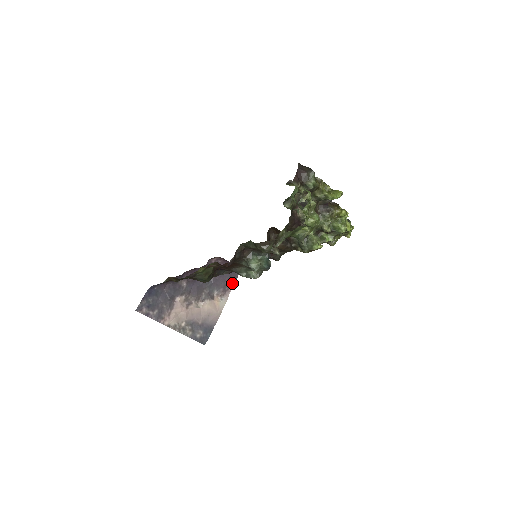
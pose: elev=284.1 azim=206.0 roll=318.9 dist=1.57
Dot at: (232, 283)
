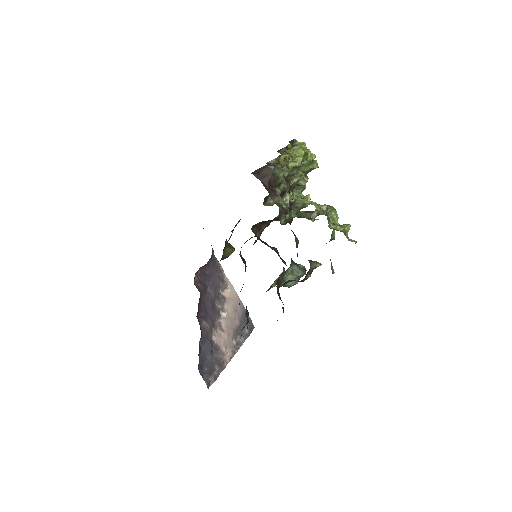
Dot at: (219, 268)
